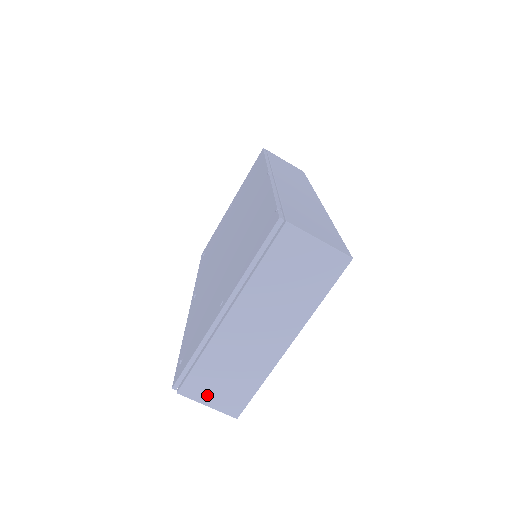
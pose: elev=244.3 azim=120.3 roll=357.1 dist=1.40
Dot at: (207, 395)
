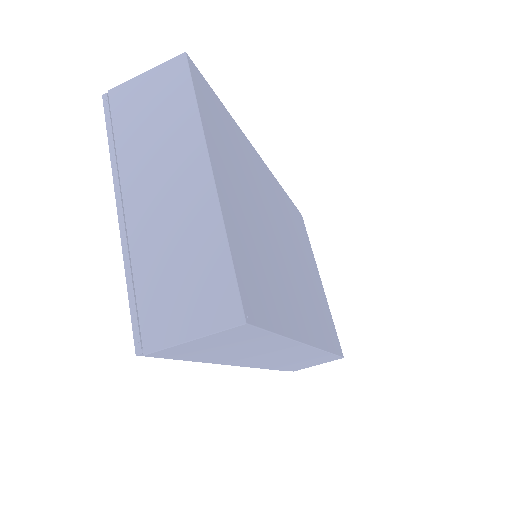
Dot at: (179, 323)
